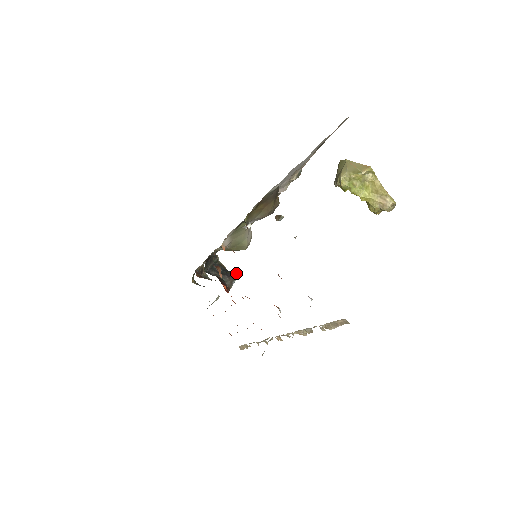
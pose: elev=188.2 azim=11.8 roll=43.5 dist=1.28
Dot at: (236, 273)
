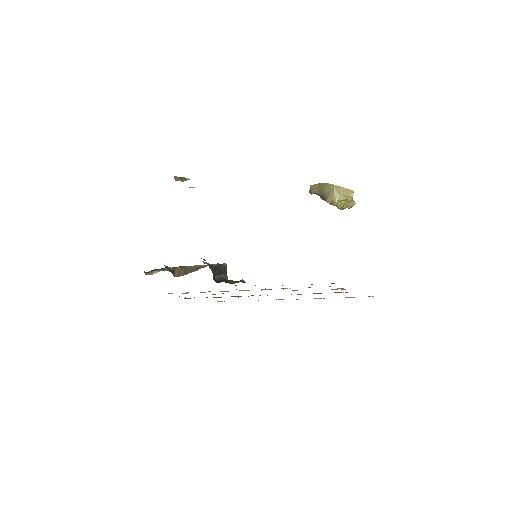
Dot at: (225, 267)
